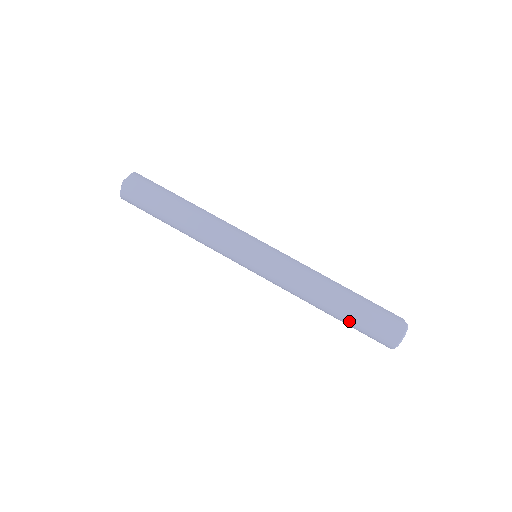
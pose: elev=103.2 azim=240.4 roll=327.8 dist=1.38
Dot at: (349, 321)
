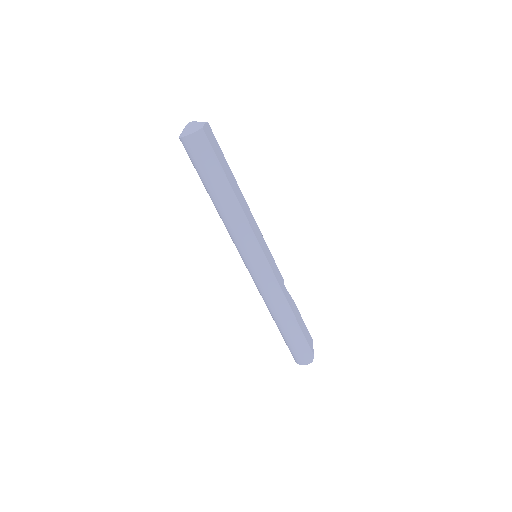
Dot at: (281, 334)
